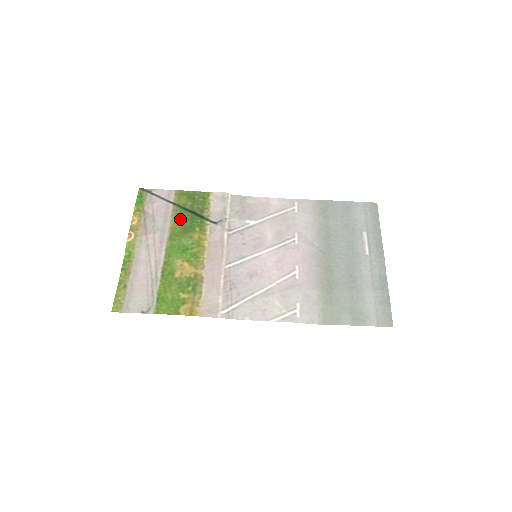
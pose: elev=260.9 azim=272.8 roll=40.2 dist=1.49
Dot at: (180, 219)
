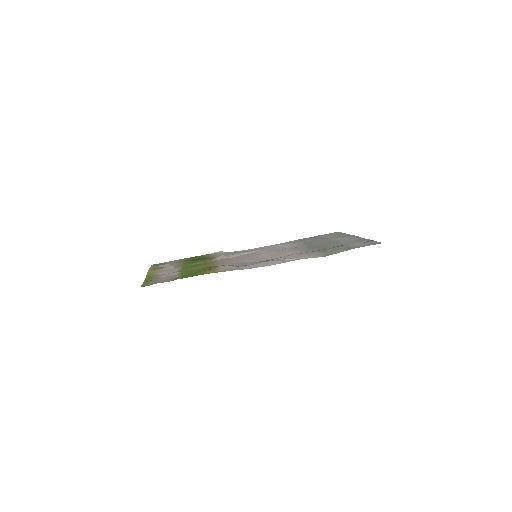
Dot at: (189, 262)
